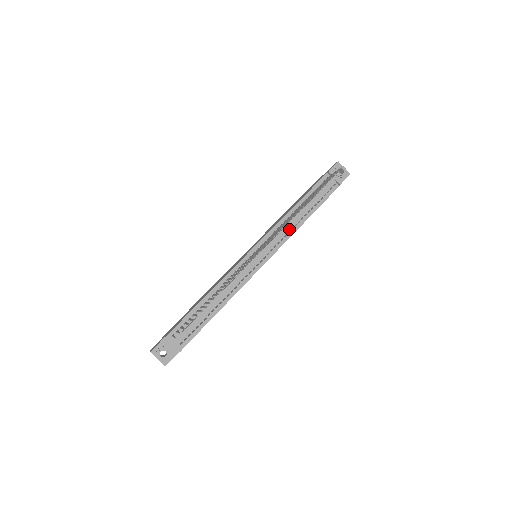
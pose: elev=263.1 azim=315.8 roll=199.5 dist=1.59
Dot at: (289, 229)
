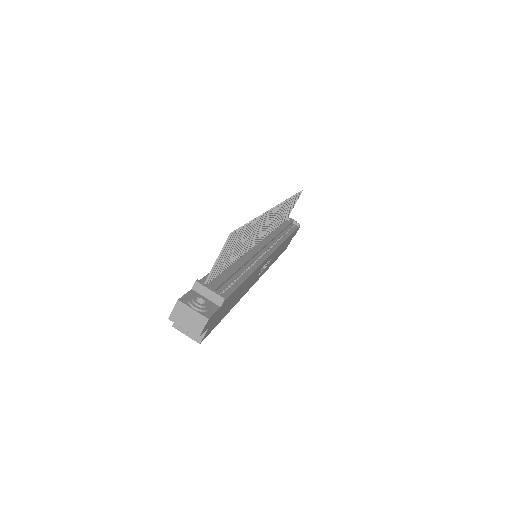
Dot at: (277, 238)
